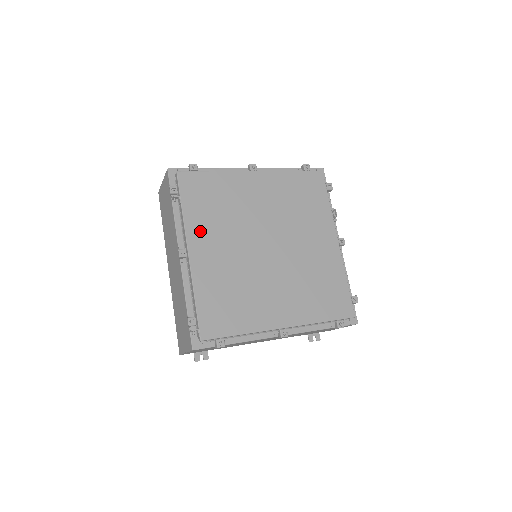
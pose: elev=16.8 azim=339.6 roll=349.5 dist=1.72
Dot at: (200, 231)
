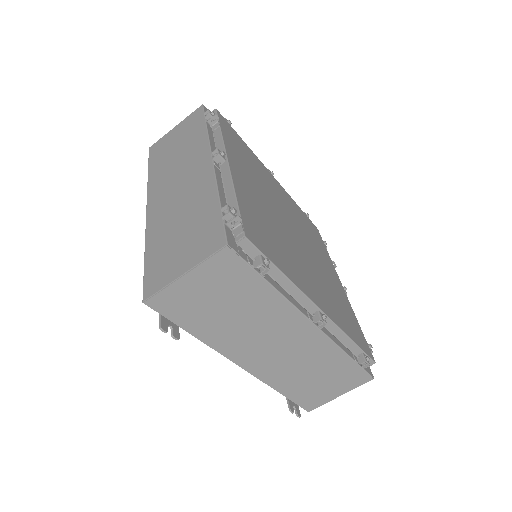
Dot at: (237, 159)
